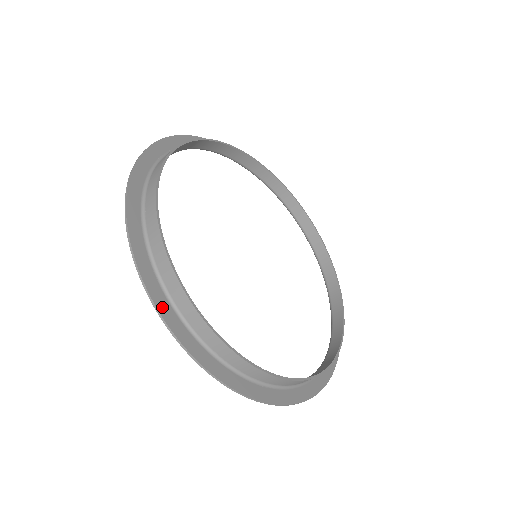
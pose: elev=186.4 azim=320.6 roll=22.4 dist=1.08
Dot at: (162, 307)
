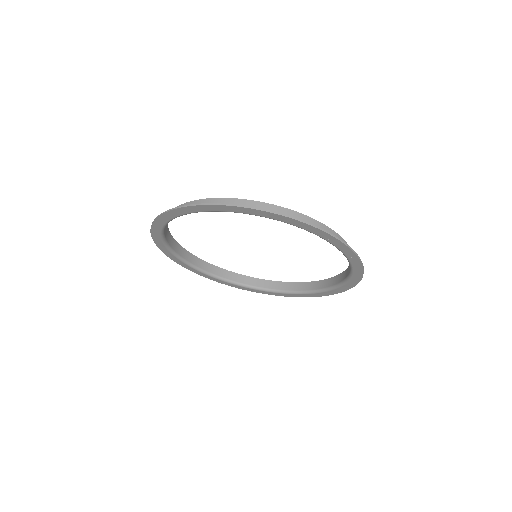
Dot at: (214, 206)
